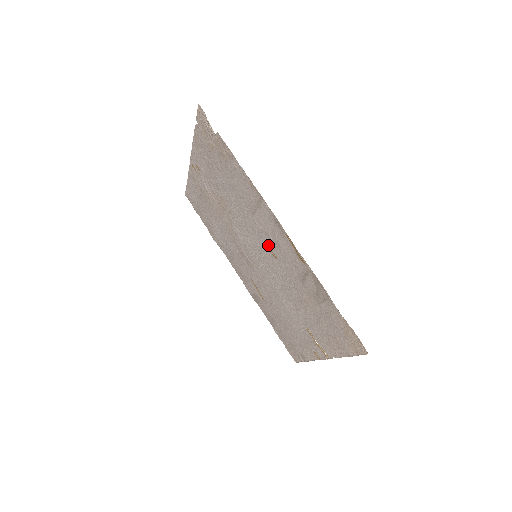
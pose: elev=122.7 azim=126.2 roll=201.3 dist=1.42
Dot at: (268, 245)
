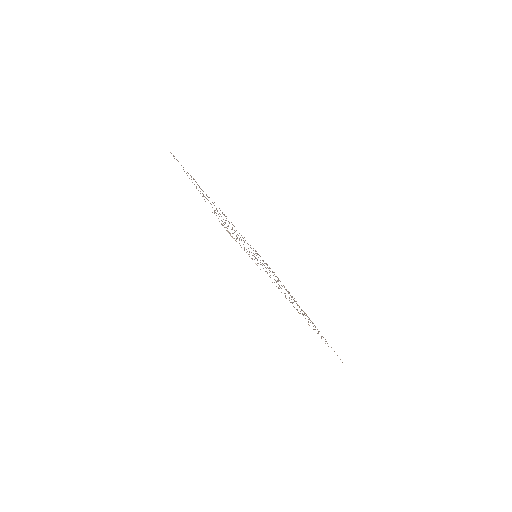
Dot at: occluded
